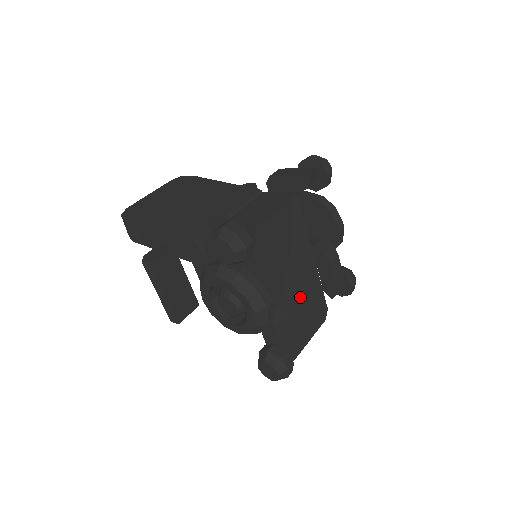
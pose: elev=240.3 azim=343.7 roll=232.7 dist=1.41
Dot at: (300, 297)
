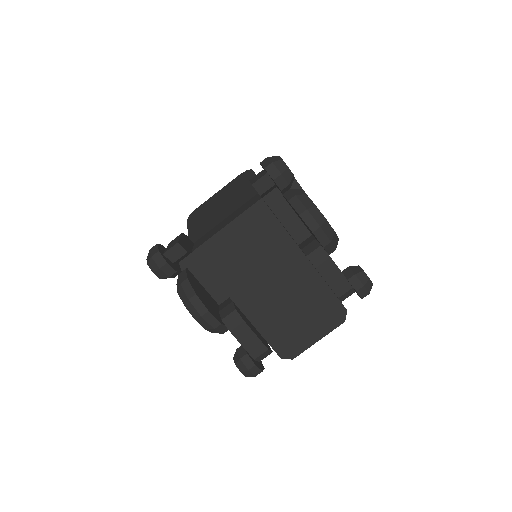
Dot at: (290, 299)
